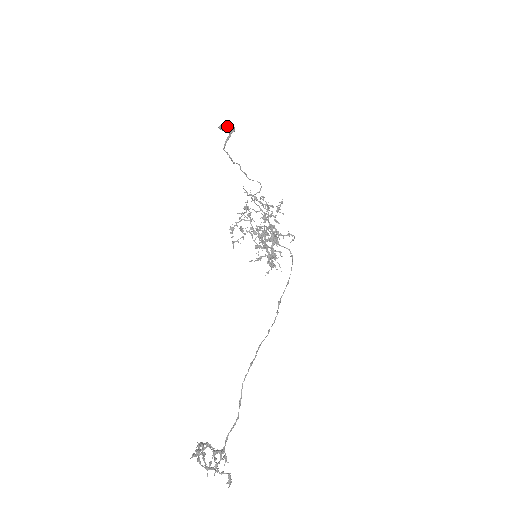
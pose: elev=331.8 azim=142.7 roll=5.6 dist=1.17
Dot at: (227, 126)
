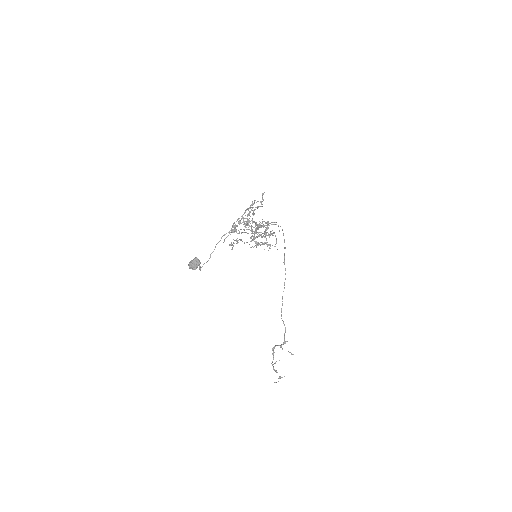
Dot at: occluded
